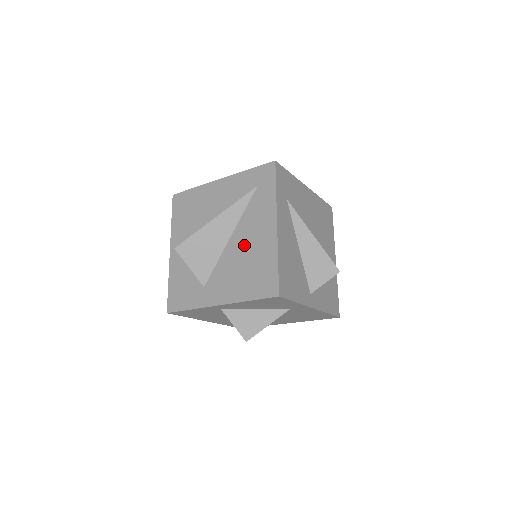
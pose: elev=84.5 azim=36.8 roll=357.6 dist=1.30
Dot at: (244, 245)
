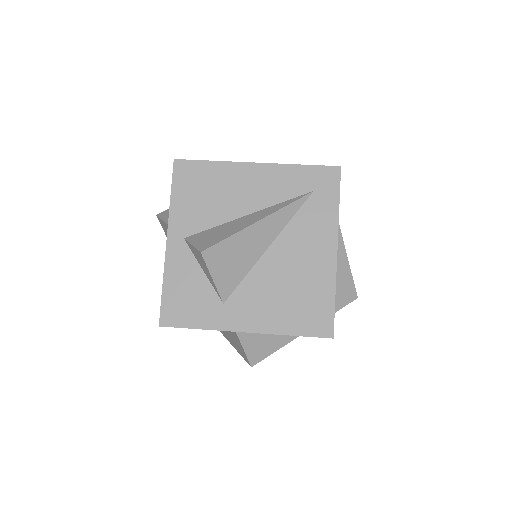
Dot at: (289, 263)
